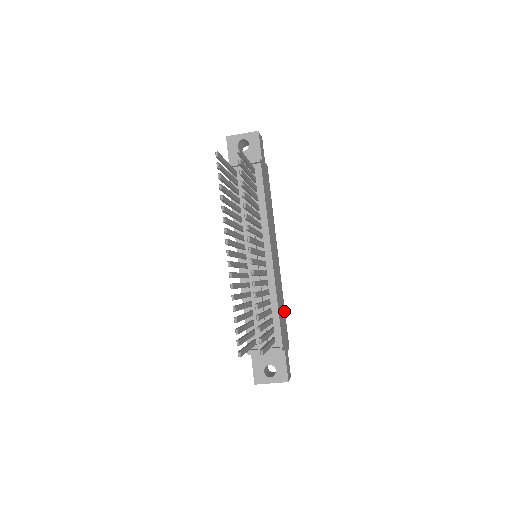
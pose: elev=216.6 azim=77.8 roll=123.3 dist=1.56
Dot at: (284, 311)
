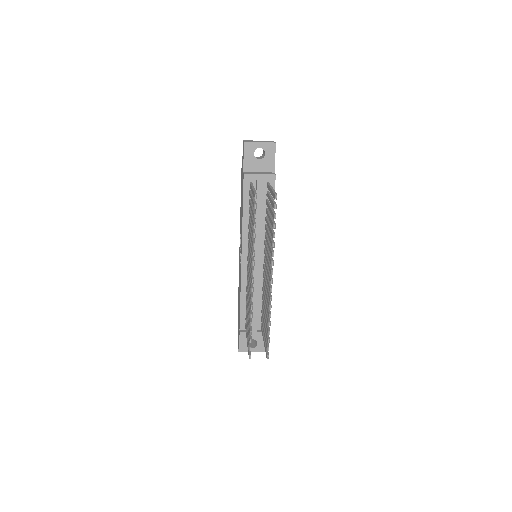
Dot at: occluded
